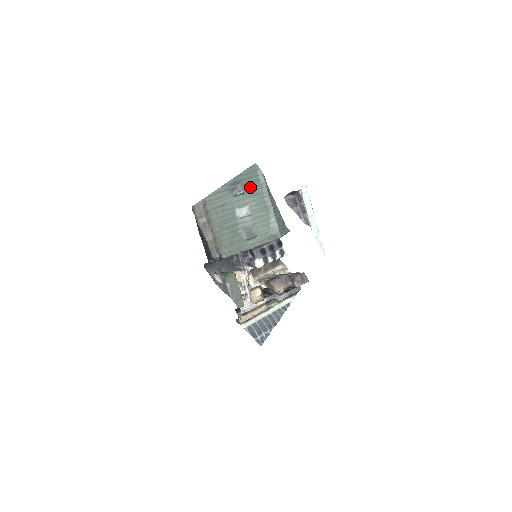
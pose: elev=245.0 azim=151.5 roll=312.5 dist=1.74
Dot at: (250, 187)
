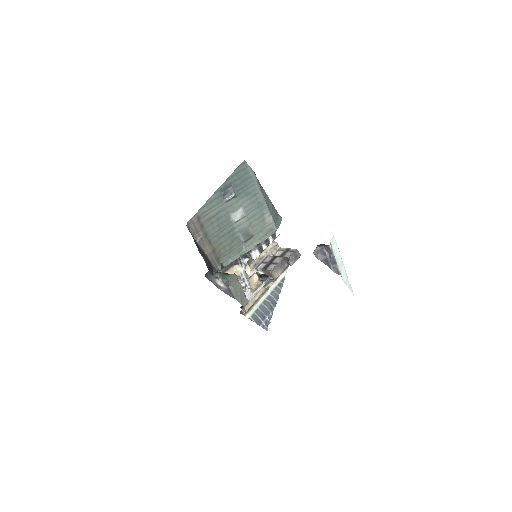
Dot at: (241, 187)
